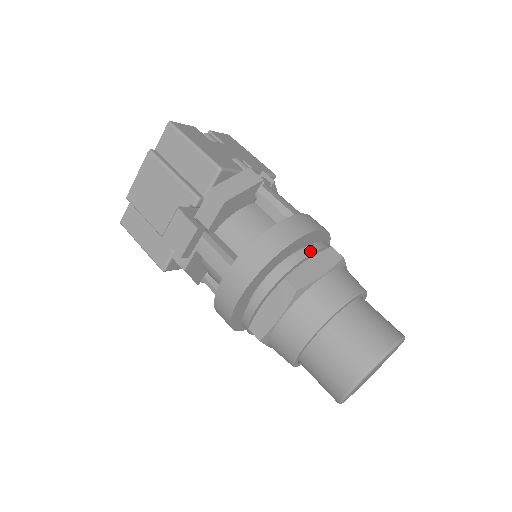
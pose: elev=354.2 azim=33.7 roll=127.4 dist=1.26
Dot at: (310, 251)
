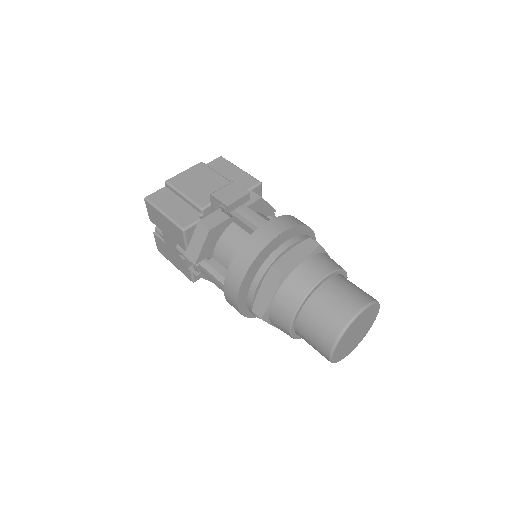
Dot at: occluded
